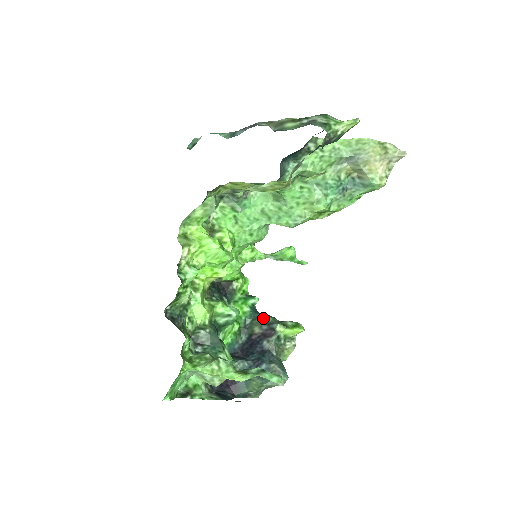
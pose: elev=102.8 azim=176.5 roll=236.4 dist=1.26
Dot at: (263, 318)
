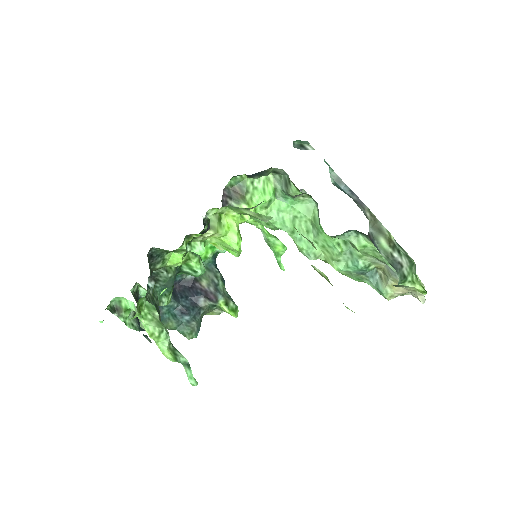
Dot at: (216, 278)
